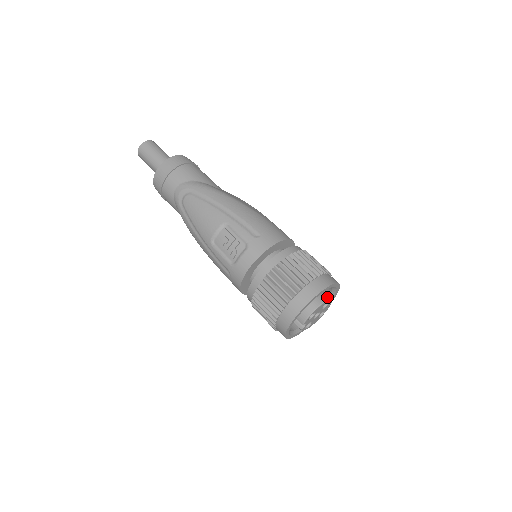
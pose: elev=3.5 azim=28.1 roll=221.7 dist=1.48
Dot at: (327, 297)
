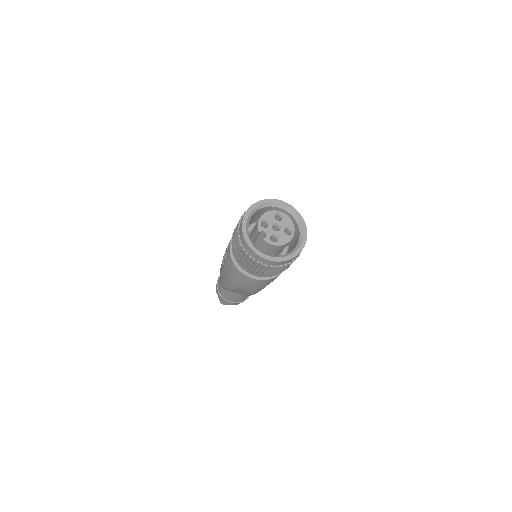
Dot at: (277, 212)
